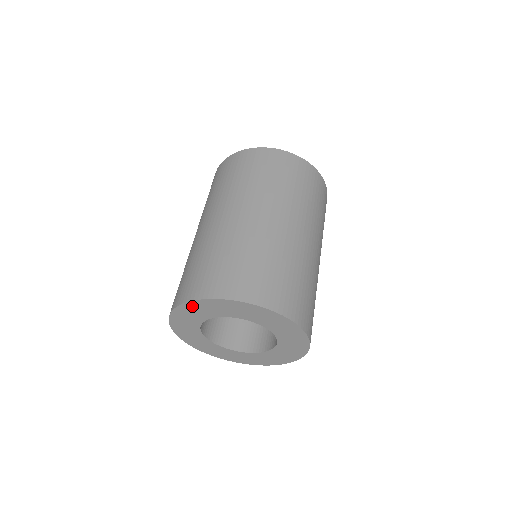
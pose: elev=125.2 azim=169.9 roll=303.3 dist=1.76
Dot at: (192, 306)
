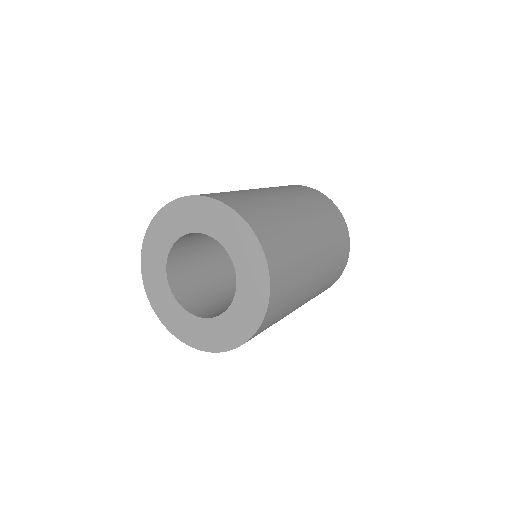
Dot at: (170, 212)
